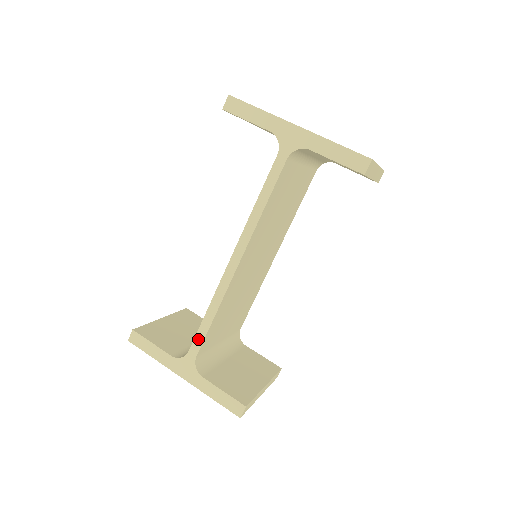
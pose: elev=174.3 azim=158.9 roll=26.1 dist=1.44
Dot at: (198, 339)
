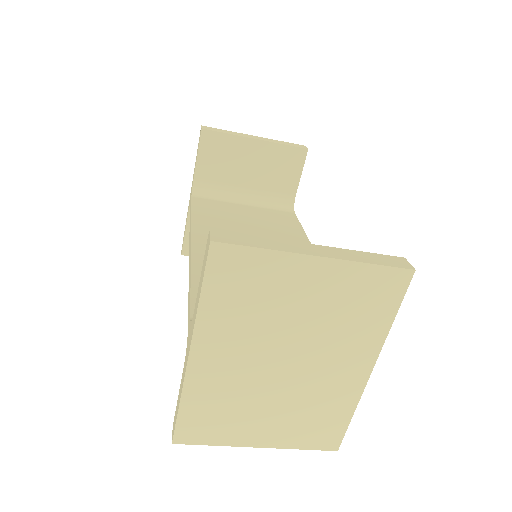
Dot at: (189, 309)
